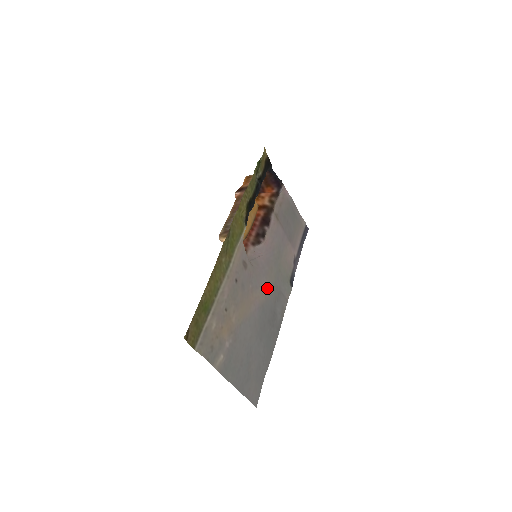
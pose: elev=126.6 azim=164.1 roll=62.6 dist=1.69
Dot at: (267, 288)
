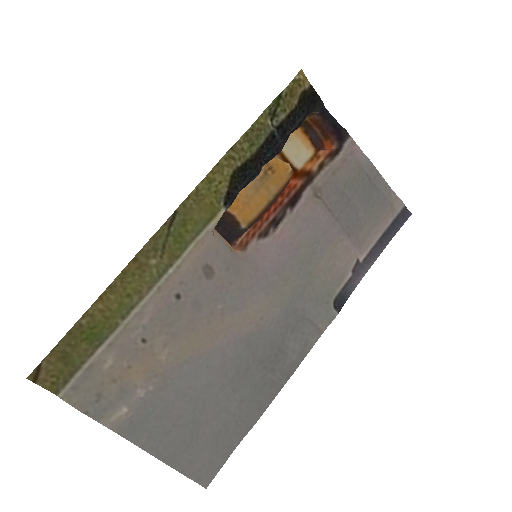
Dot at: (266, 310)
